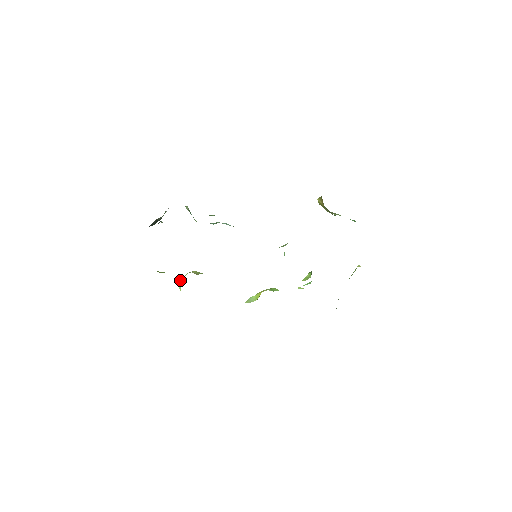
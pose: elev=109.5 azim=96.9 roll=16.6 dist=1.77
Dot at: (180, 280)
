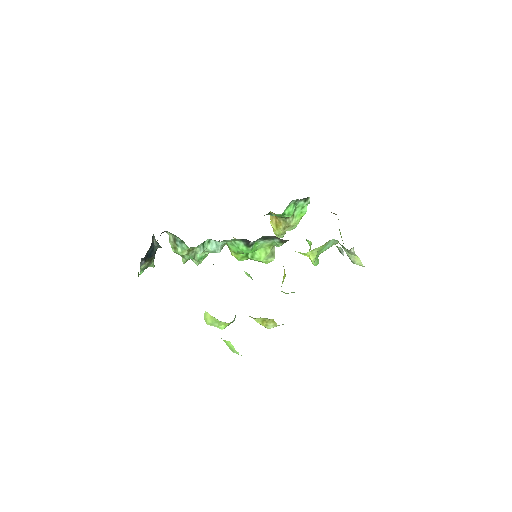
Dot at: (204, 314)
